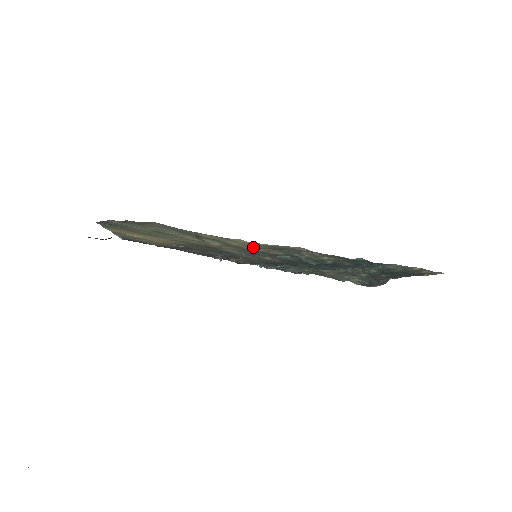
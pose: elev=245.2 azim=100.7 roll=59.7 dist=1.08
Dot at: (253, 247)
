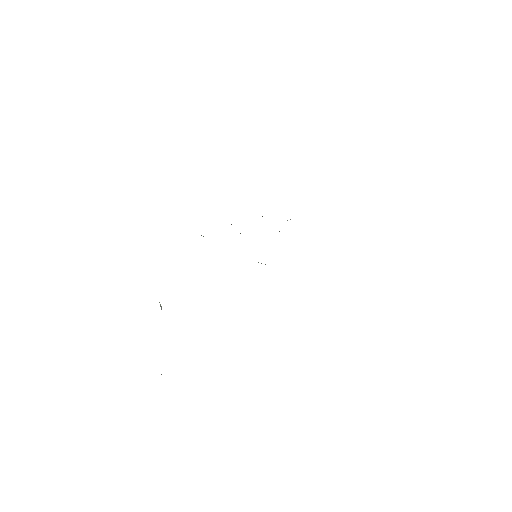
Dot at: occluded
